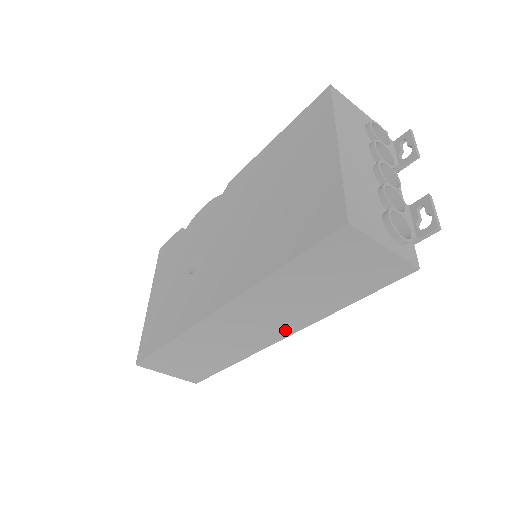
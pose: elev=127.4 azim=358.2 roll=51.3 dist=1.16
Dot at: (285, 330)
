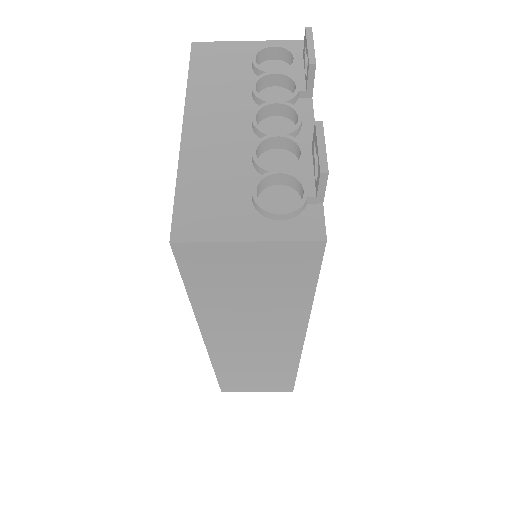
Dot at: (291, 337)
